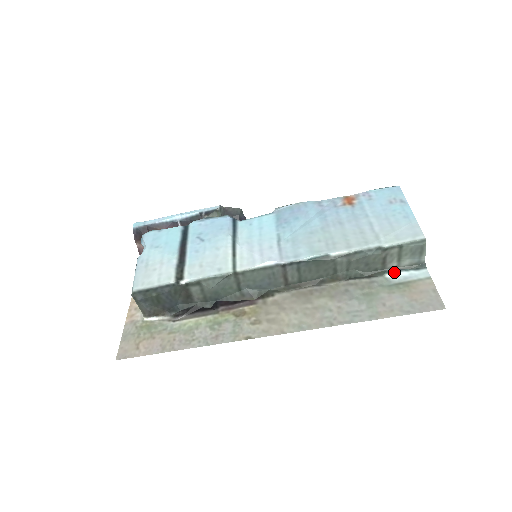
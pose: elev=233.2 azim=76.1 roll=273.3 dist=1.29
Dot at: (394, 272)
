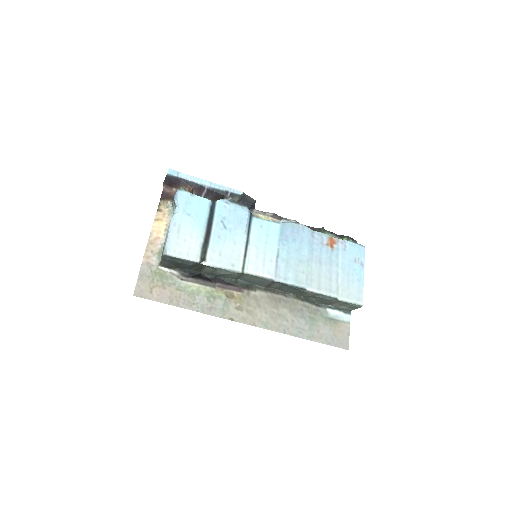
Dot at: (332, 309)
